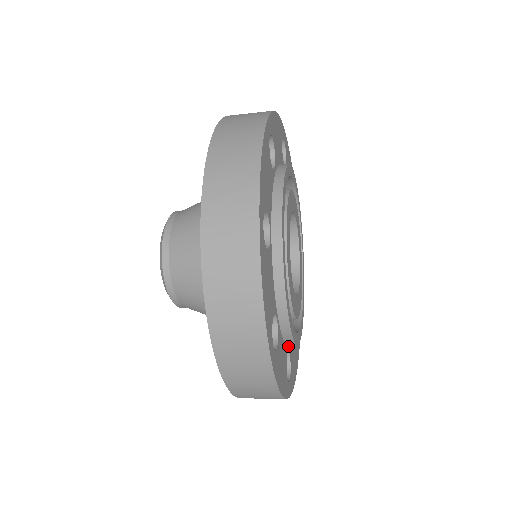
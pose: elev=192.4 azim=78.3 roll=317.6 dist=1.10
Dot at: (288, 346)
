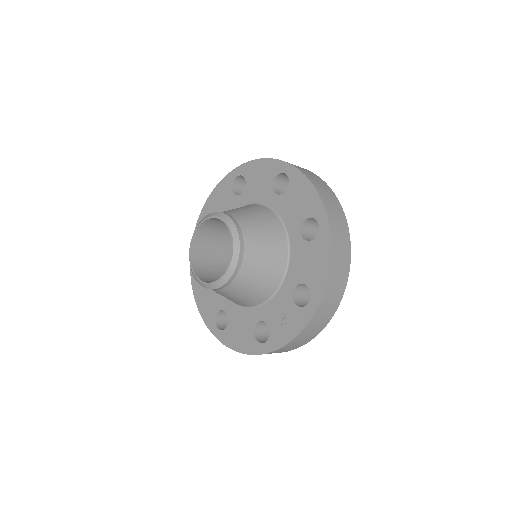
Dot at: occluded
